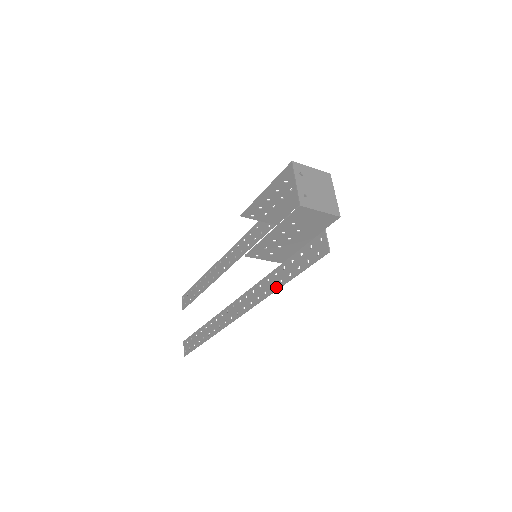
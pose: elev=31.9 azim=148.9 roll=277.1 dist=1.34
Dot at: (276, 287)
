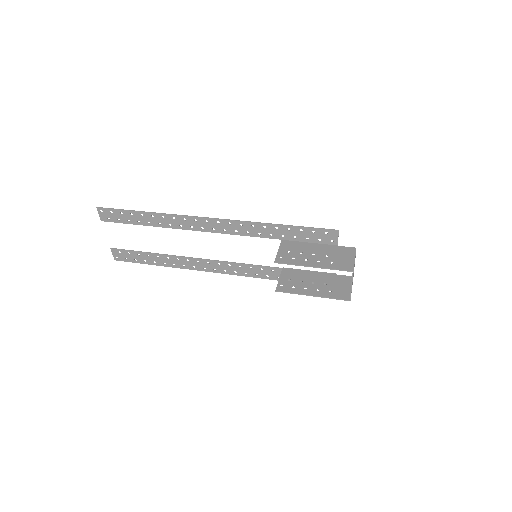
Dot at: (272, 279)
